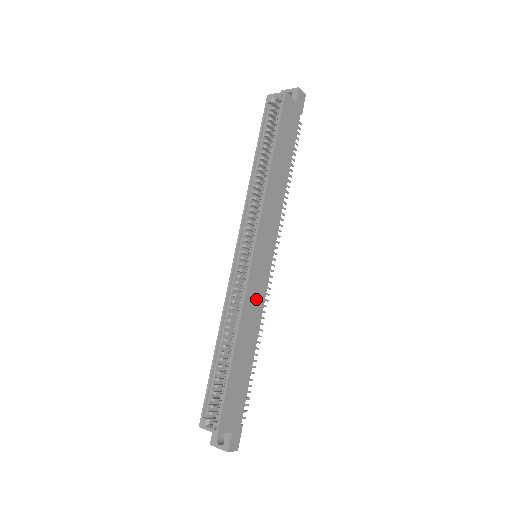
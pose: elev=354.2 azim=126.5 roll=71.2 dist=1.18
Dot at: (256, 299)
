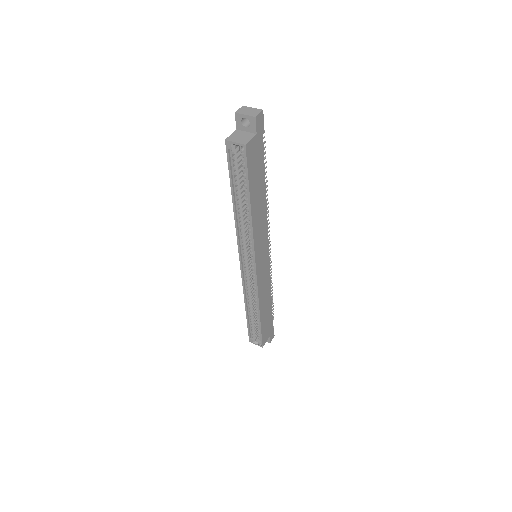
Dot at: (265, 282)
